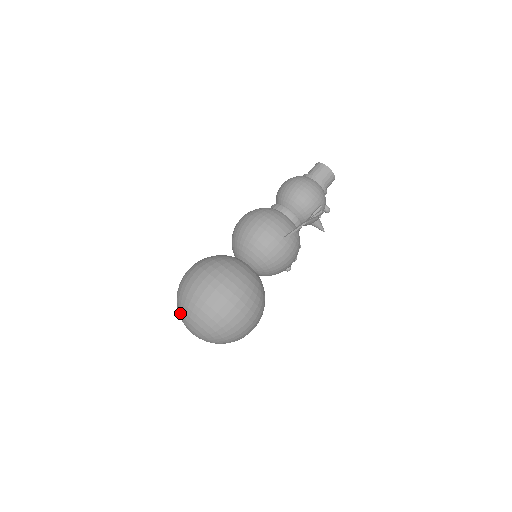
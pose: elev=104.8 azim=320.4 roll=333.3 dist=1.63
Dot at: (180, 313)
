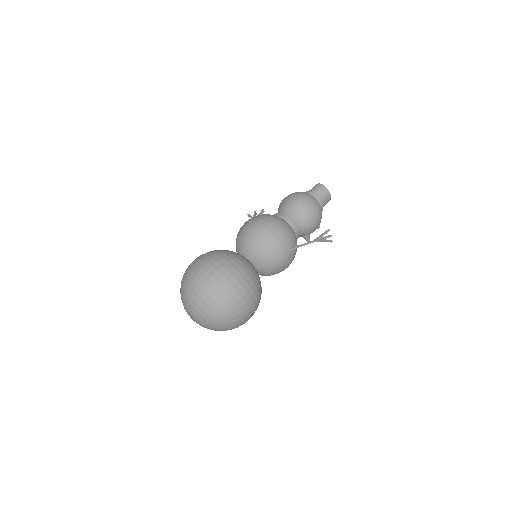
Dot at: (188, 299)
